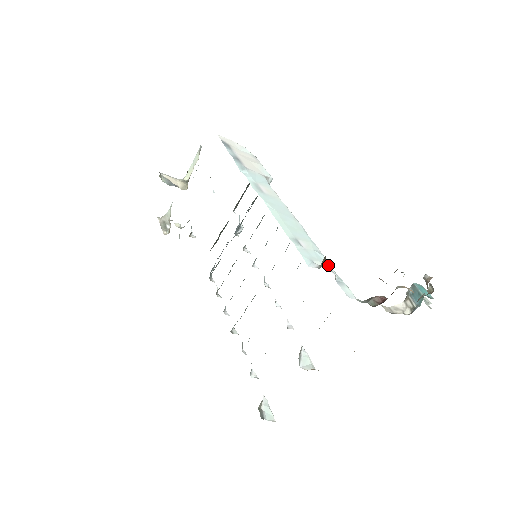
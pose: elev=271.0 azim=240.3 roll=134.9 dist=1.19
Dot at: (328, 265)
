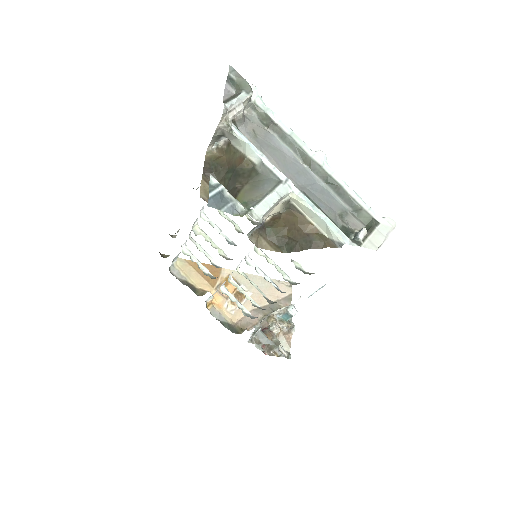
Dot at: occluded
